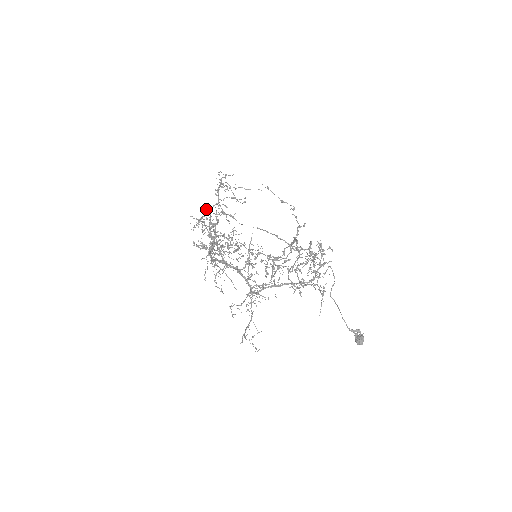
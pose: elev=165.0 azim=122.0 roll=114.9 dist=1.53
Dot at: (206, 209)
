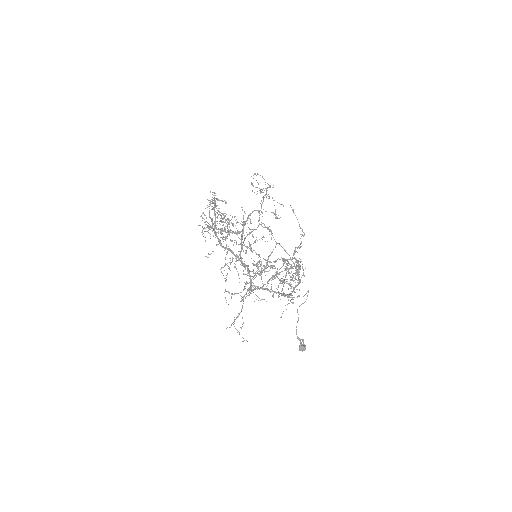
Dot at: occluded
